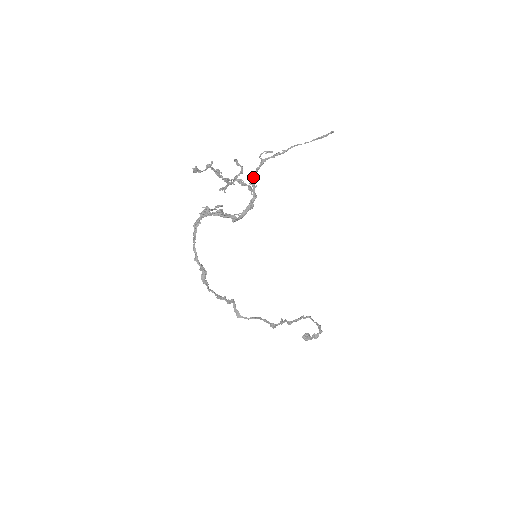
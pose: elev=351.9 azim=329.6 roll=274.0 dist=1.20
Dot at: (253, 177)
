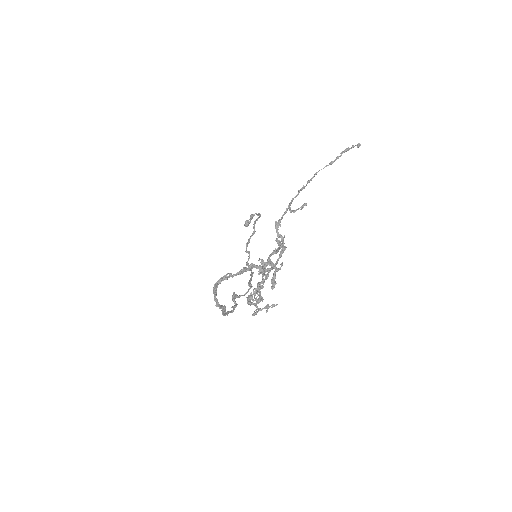
Dot at: (278, 224)
